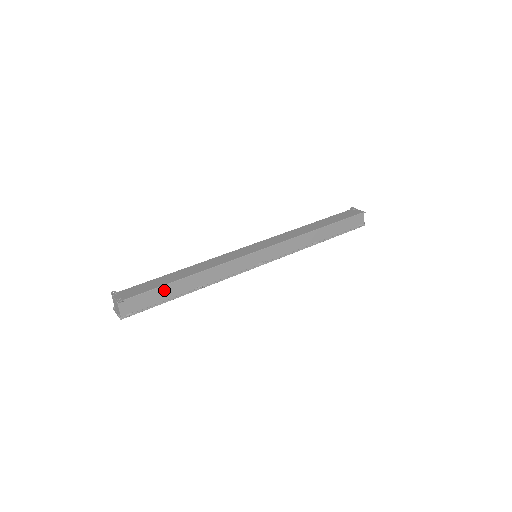
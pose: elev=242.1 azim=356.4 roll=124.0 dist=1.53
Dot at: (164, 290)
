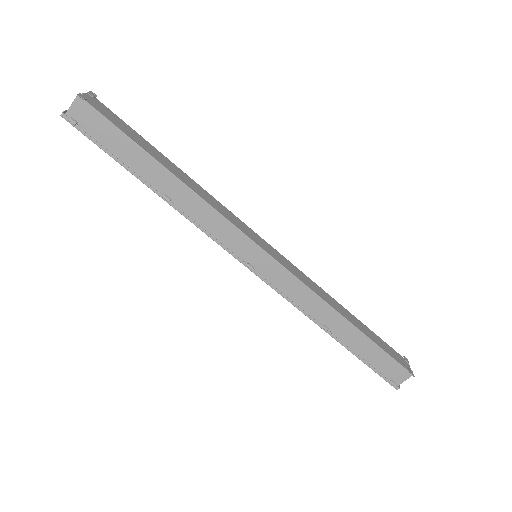
Dot at: (132, 149)
